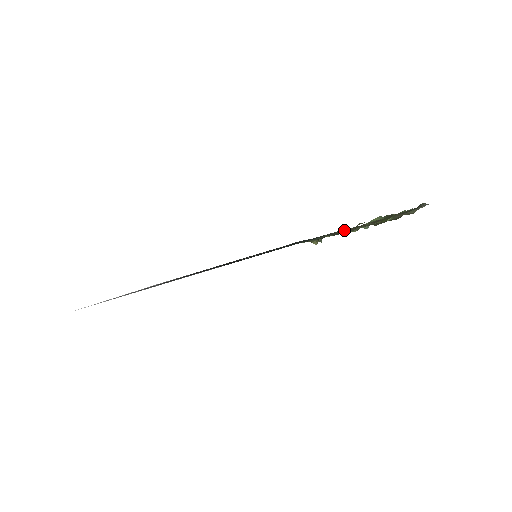
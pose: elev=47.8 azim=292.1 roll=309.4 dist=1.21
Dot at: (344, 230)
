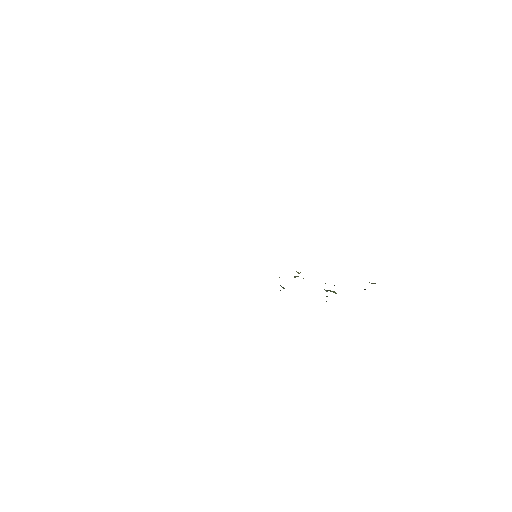
Dot at: occluded
